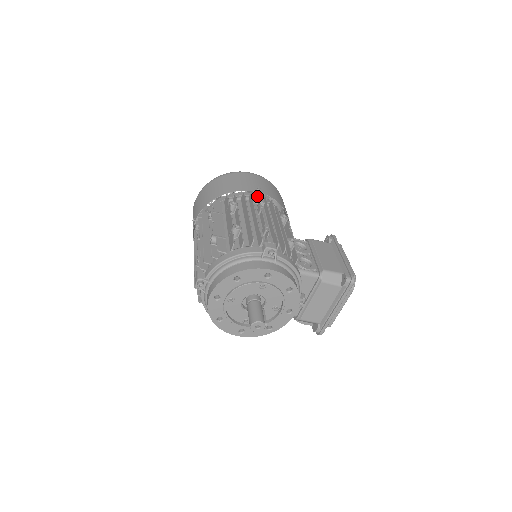
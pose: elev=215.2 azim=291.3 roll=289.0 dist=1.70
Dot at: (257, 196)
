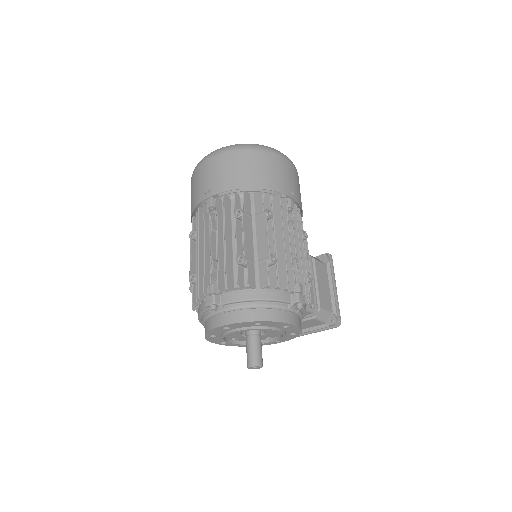
Dot at: (291, 205)
